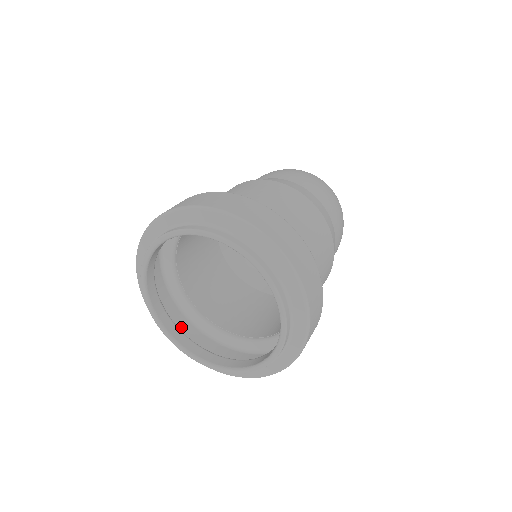
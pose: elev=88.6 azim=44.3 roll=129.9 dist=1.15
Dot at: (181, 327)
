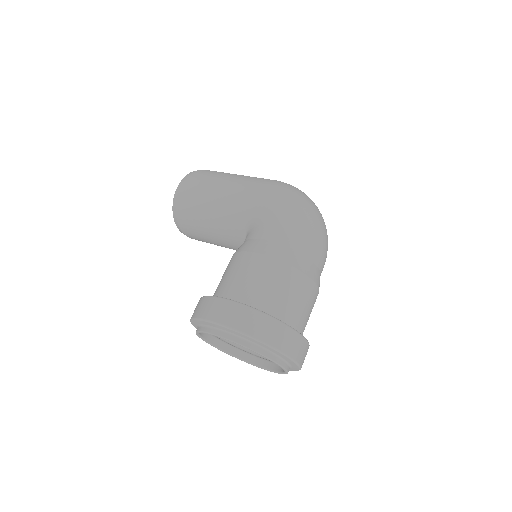
Dot at: occluded
